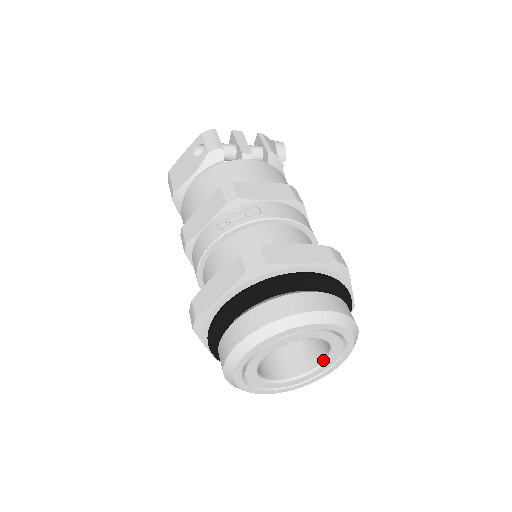
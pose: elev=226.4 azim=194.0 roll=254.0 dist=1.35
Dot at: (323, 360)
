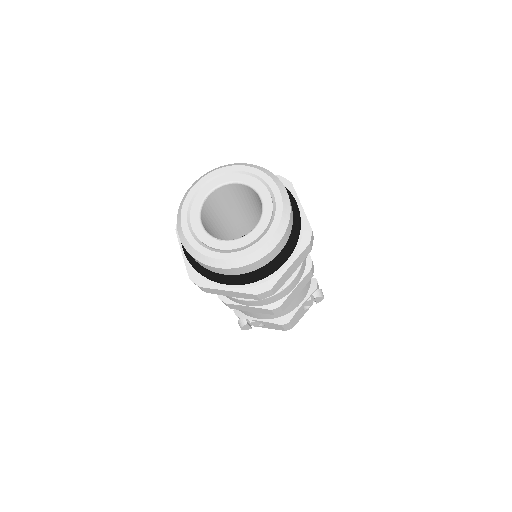
Dot at: (233, 239)
